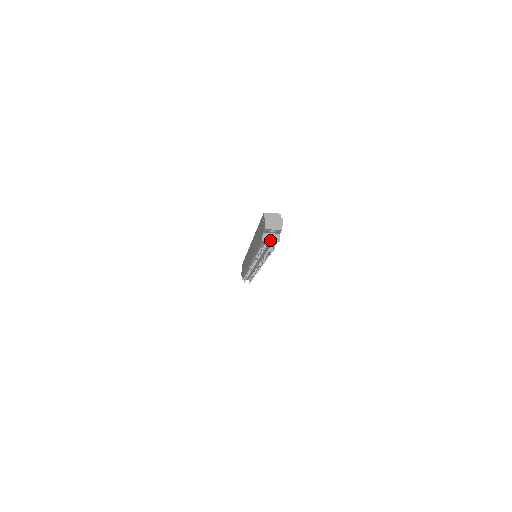
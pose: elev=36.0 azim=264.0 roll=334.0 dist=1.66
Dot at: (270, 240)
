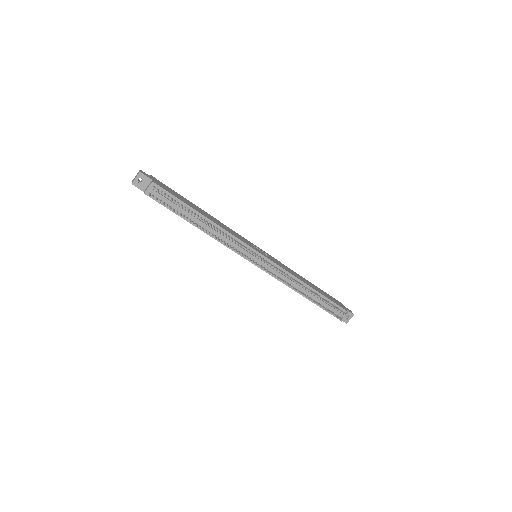
Dot at: (147, 188)
